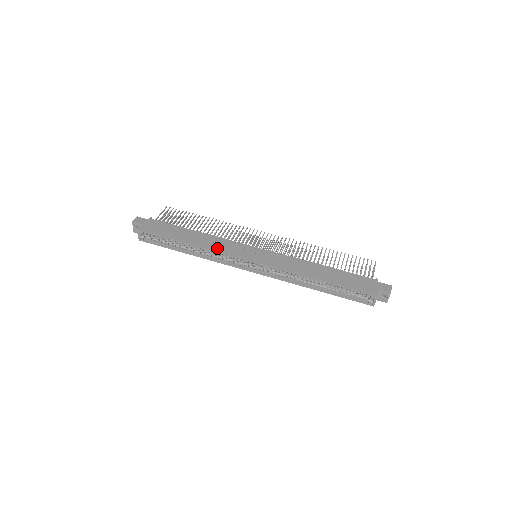
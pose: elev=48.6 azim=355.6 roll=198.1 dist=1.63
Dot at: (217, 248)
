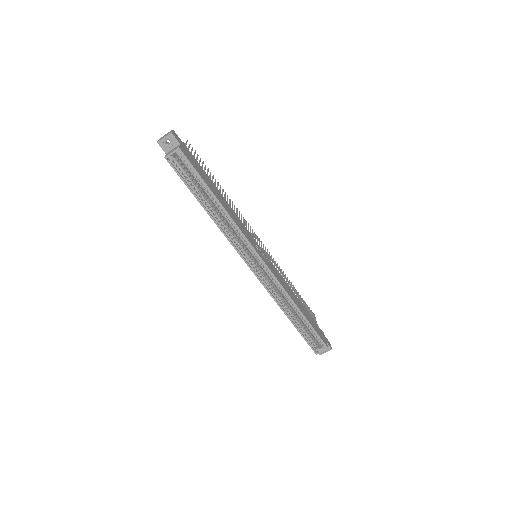
Dot at: (241, 227)
